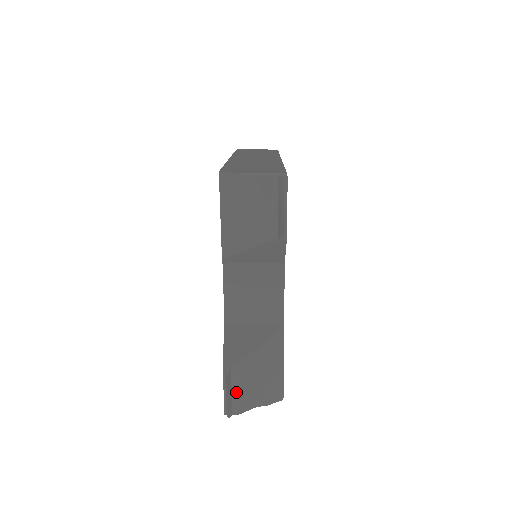
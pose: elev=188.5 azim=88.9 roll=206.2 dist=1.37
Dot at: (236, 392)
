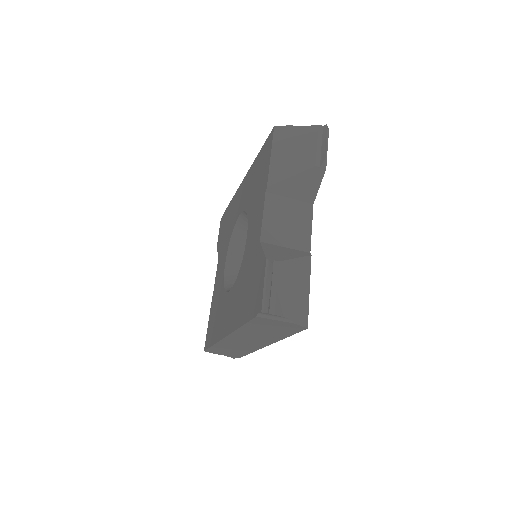
Dot at: (275, 289)
